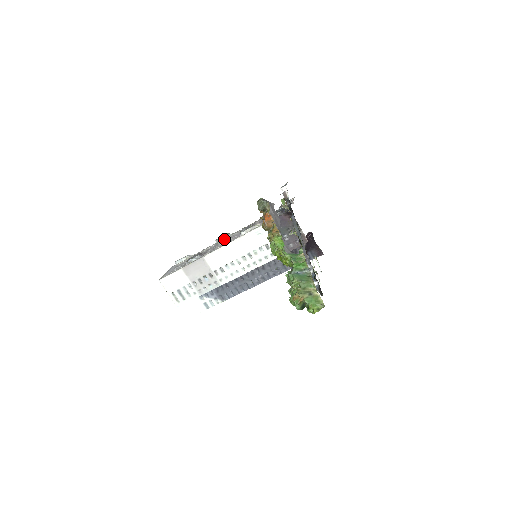
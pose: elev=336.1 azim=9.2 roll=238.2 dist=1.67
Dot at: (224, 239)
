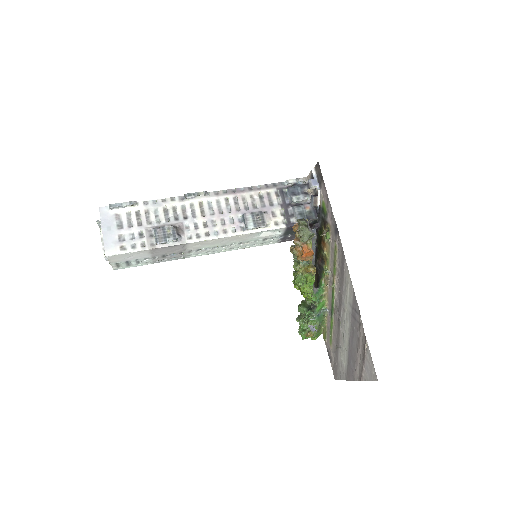
Dot at: (200, 201)
